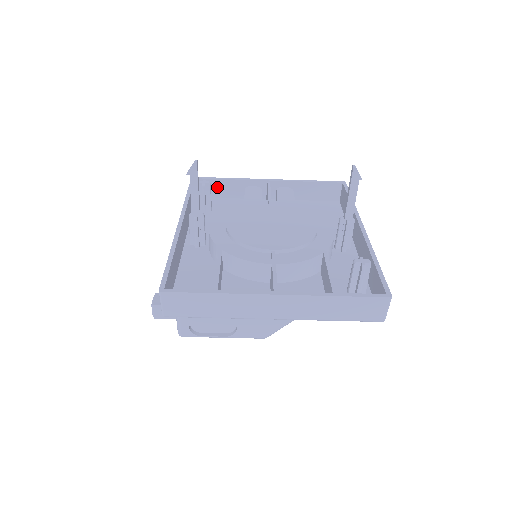
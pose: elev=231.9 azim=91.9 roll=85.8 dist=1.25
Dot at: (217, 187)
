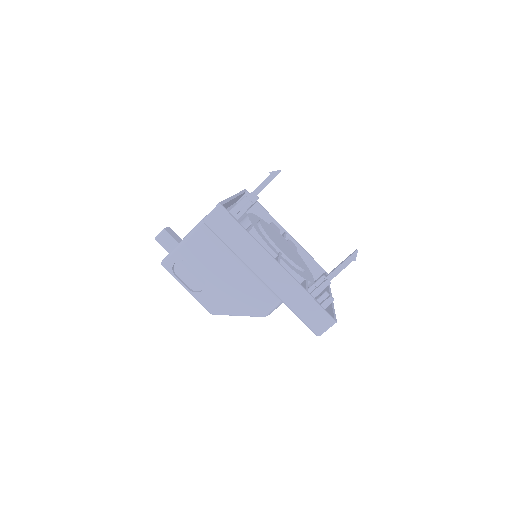
Dot at: (254, 208)
